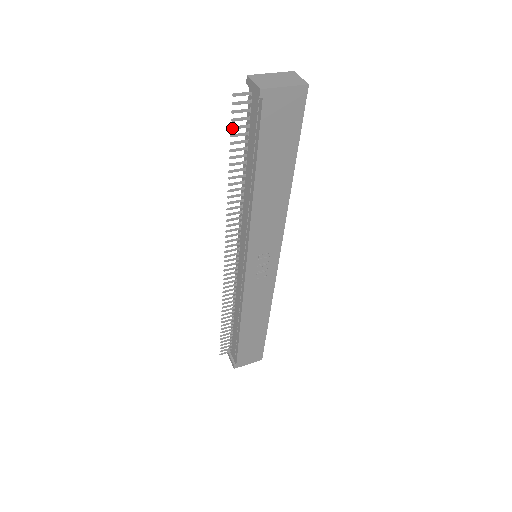
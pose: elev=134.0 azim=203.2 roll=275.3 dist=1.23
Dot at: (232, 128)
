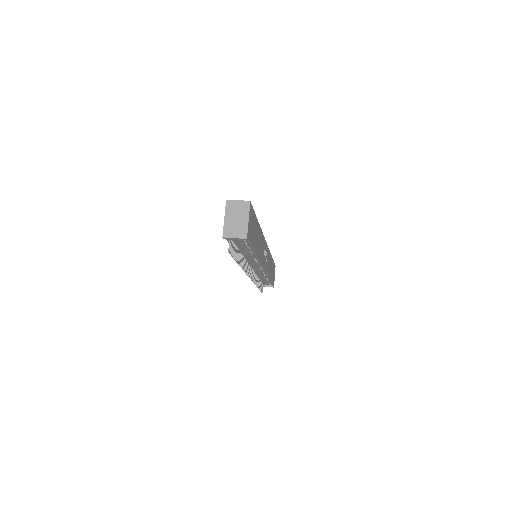
Dot at: (233, 257)
